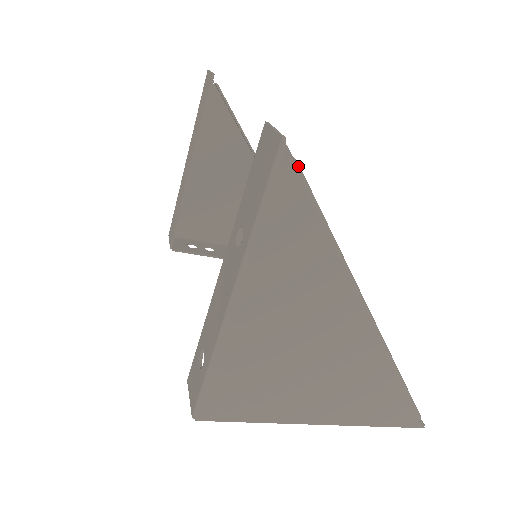
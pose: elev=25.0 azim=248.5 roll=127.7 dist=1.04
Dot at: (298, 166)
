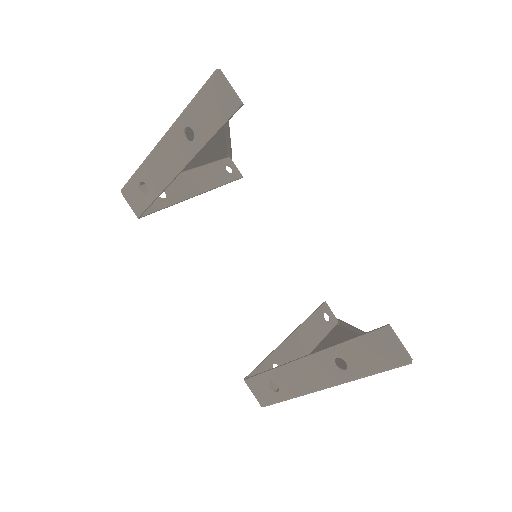
Dot at: occluded
